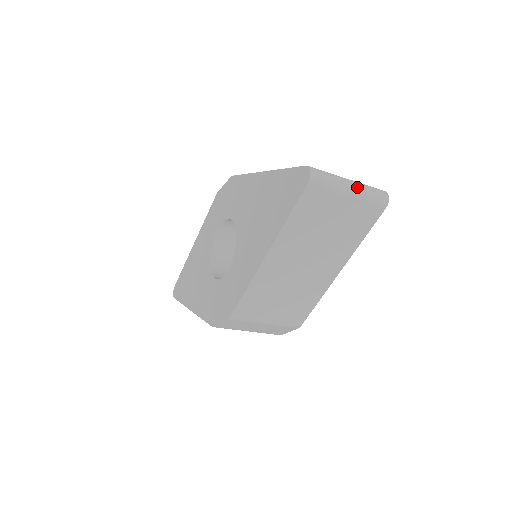
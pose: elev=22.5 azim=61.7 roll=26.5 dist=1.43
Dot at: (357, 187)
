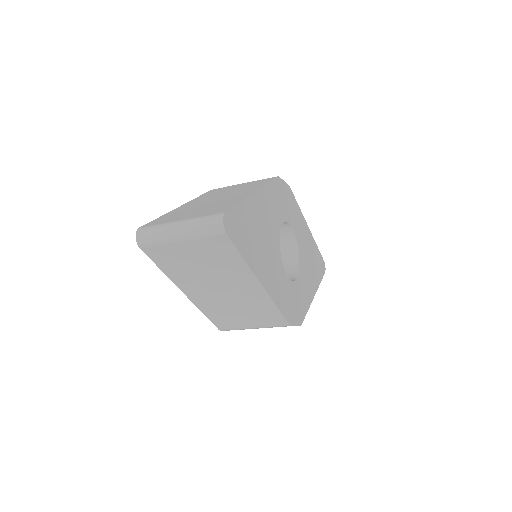
Dot at: (184, 229)
